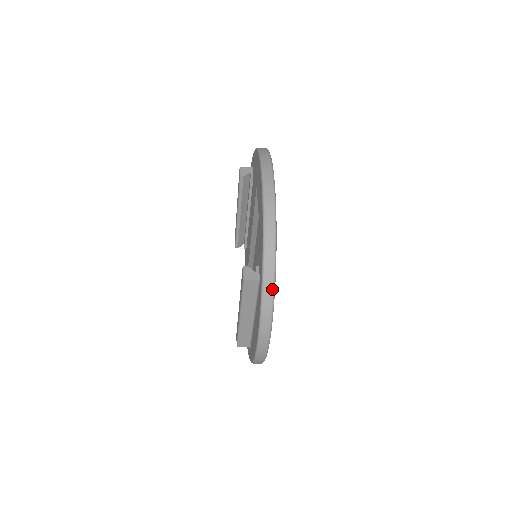
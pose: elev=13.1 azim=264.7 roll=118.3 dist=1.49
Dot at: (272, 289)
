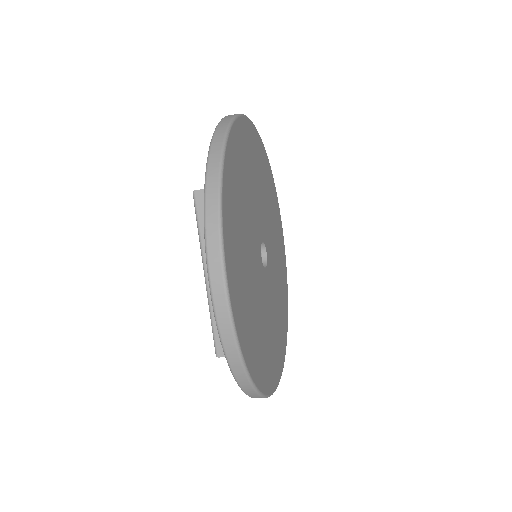
Dot at: (218, 175)
